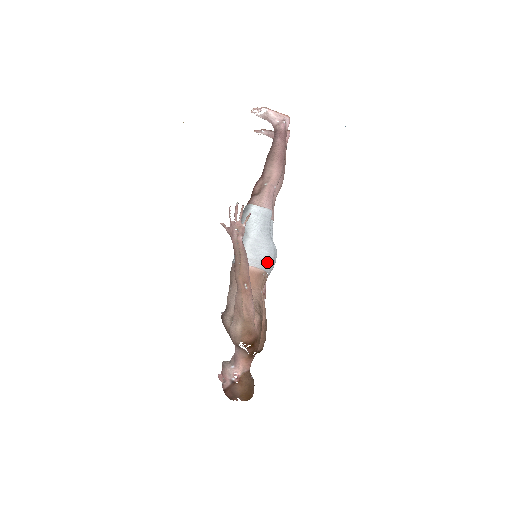
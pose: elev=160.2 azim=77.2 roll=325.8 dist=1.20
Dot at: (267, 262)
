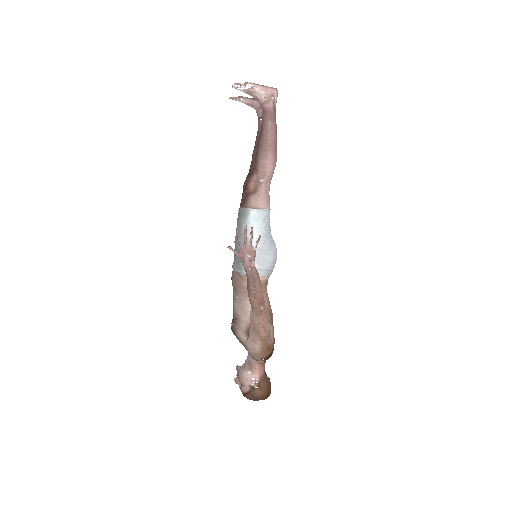
Dot at: (272, 267)
